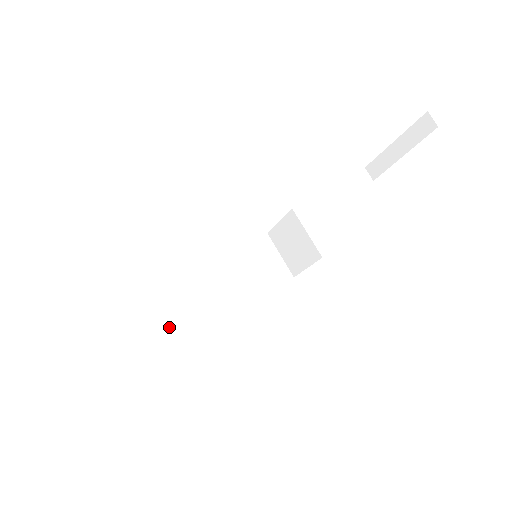
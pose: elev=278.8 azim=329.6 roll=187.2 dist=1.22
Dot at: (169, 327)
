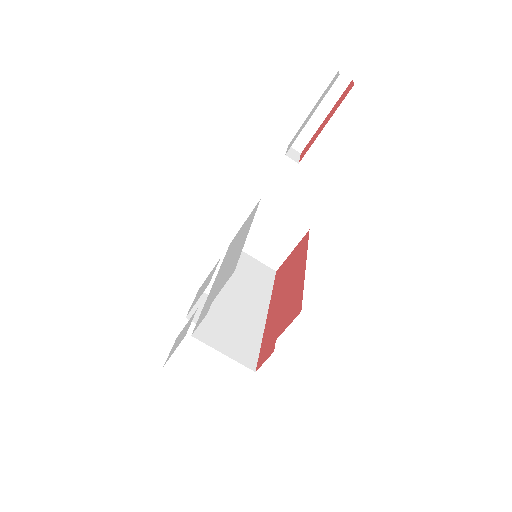
Dot at: (238, 362)
